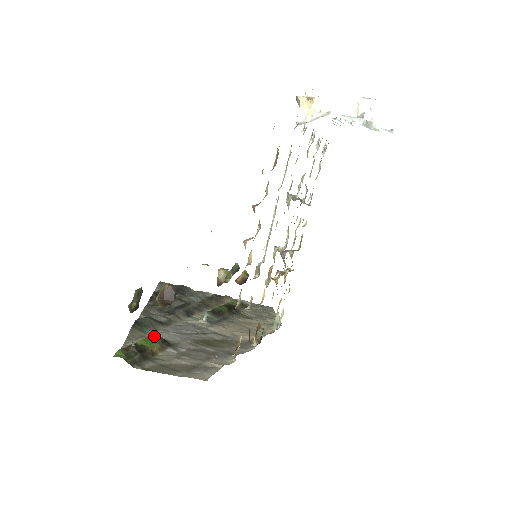
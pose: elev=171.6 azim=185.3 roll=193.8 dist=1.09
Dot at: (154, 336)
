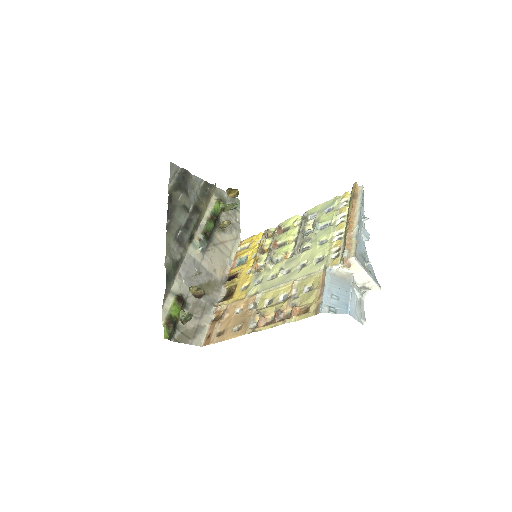
Dot at: (178, 298)
